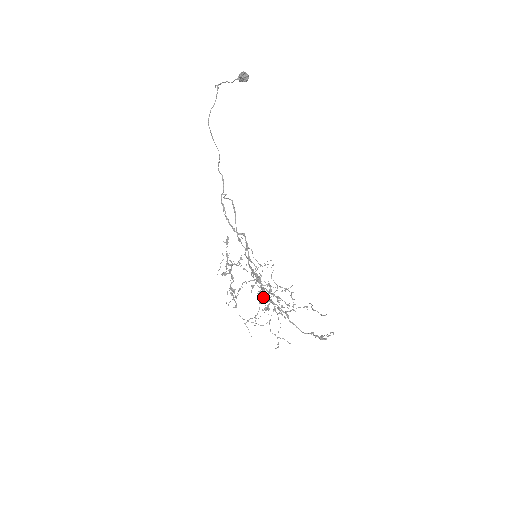
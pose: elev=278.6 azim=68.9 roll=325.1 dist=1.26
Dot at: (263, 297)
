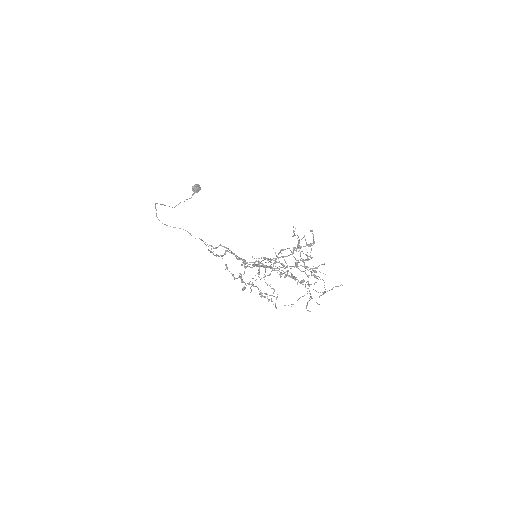
Dot at: (287, 275)
